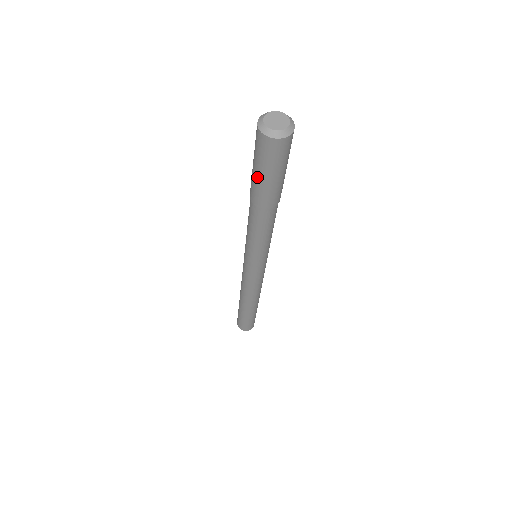
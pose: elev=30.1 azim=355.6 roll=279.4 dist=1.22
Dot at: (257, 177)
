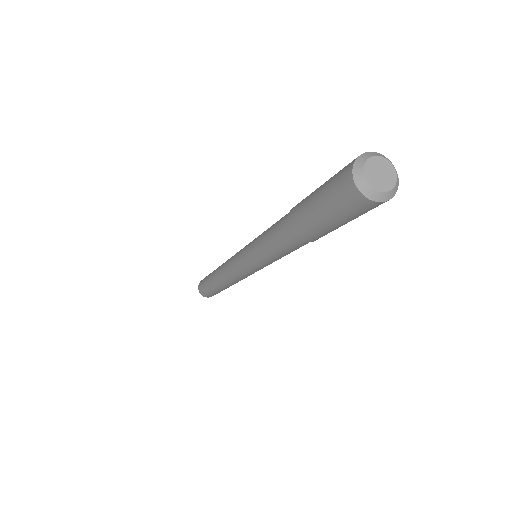
Dot at: (312, 211)
